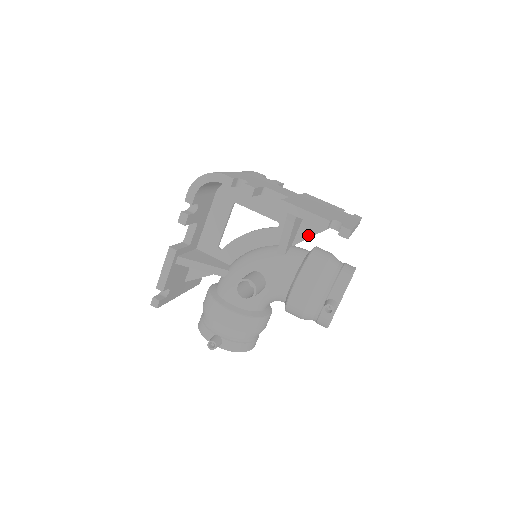
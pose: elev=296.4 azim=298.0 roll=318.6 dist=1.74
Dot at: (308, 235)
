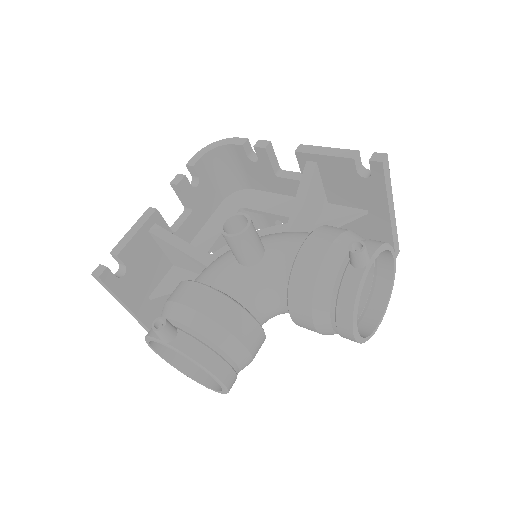
Dot at: (329, 225)
